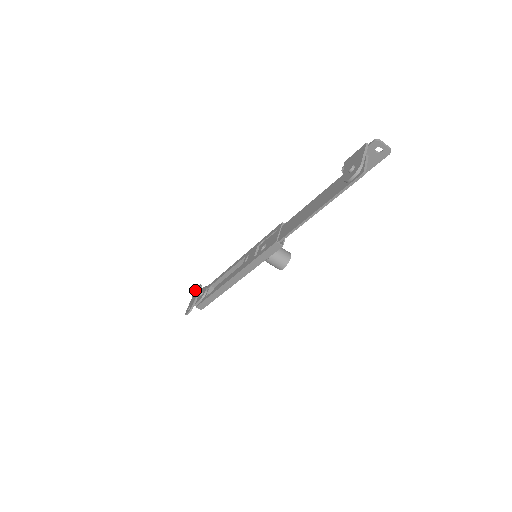
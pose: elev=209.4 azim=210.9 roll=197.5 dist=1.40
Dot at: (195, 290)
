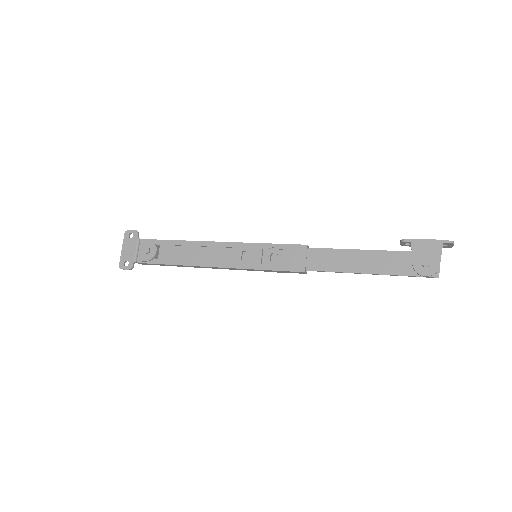
Dot at: (126, 234)
